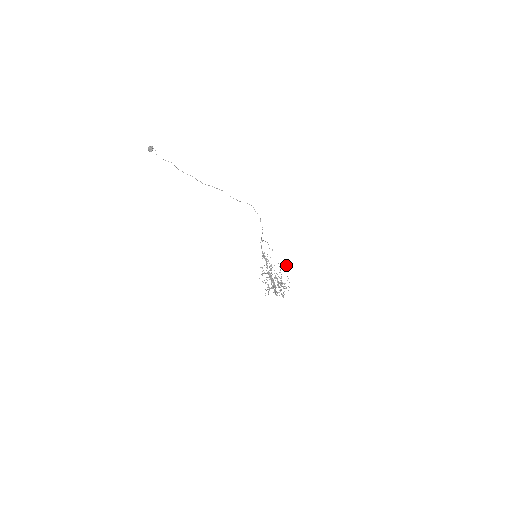
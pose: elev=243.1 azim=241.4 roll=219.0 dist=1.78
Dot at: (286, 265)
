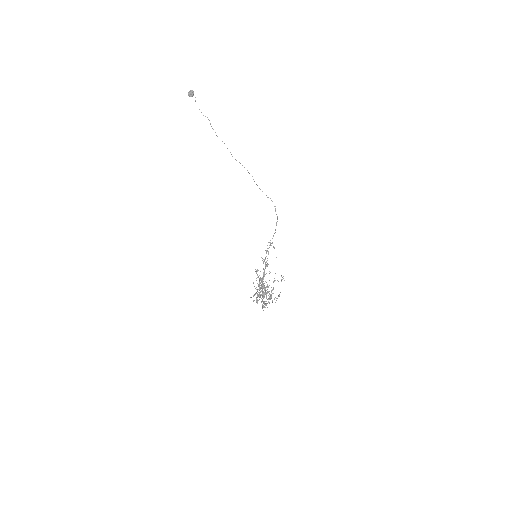
Dot at: occluded
